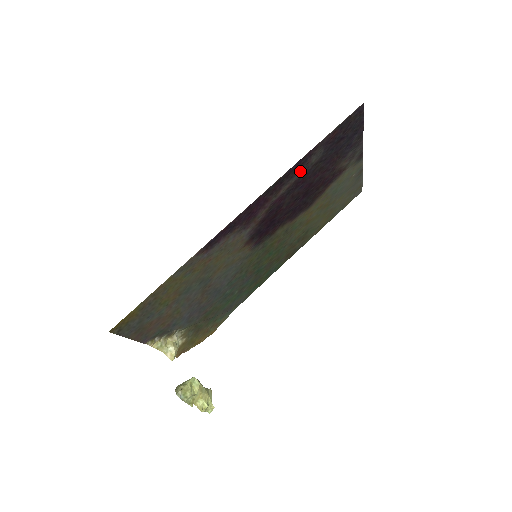
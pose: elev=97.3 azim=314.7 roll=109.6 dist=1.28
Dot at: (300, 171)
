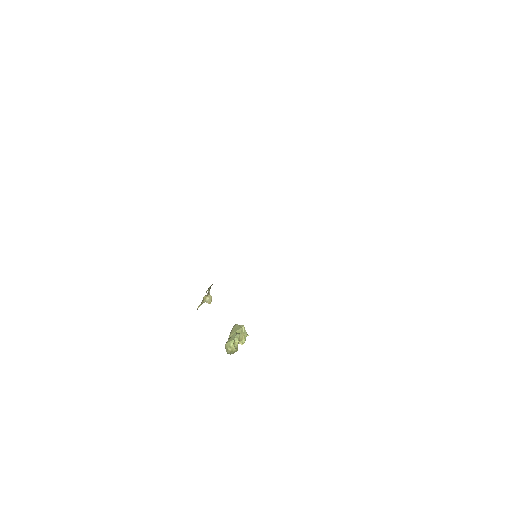
Dot at: occluded
